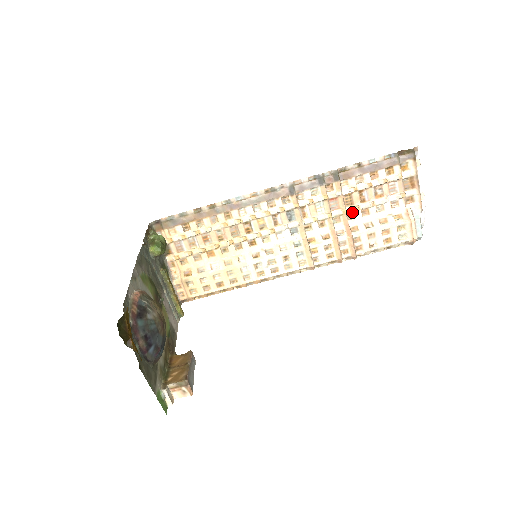
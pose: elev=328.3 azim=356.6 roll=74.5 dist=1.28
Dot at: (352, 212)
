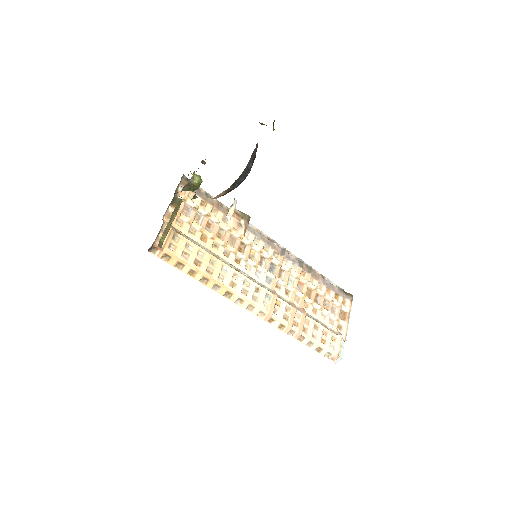
Dot at: (307, 303)
